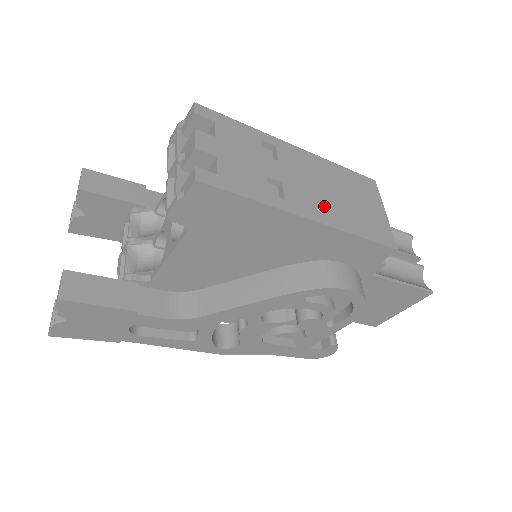
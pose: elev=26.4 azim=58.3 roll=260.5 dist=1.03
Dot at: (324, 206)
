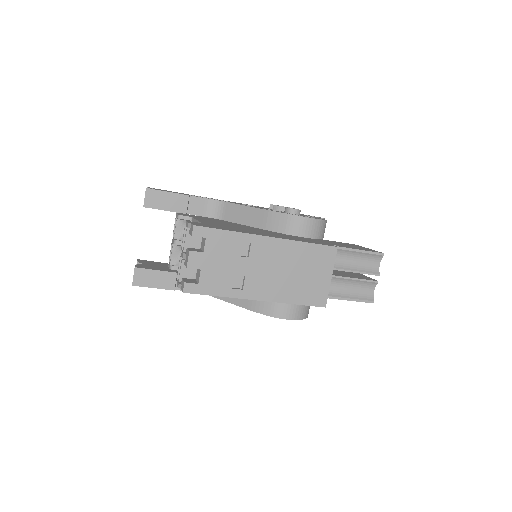
Dot at: (274, 286)
